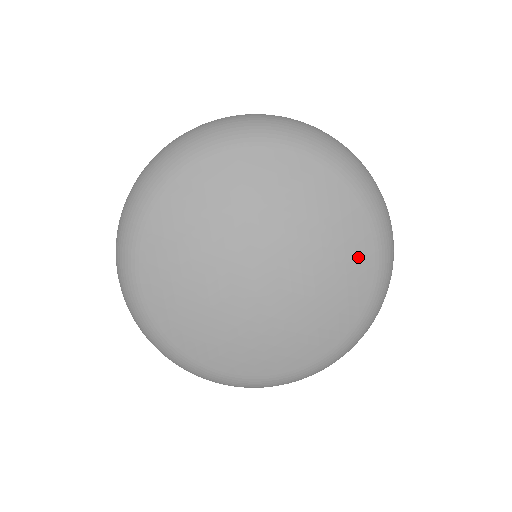
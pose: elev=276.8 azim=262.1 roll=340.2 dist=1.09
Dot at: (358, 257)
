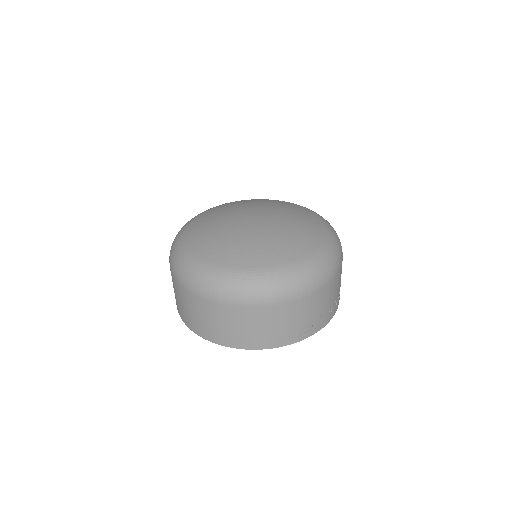
Dot at: (305, 241)
